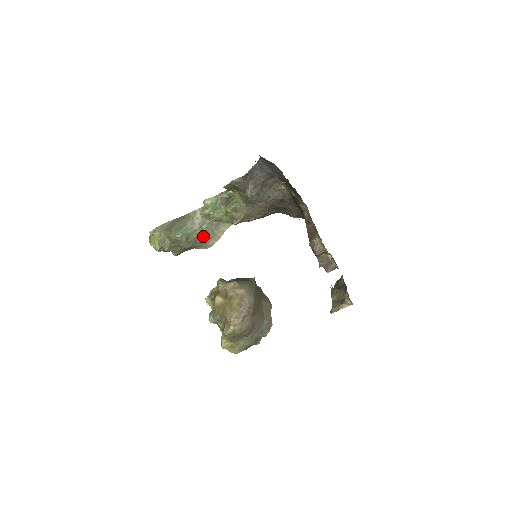
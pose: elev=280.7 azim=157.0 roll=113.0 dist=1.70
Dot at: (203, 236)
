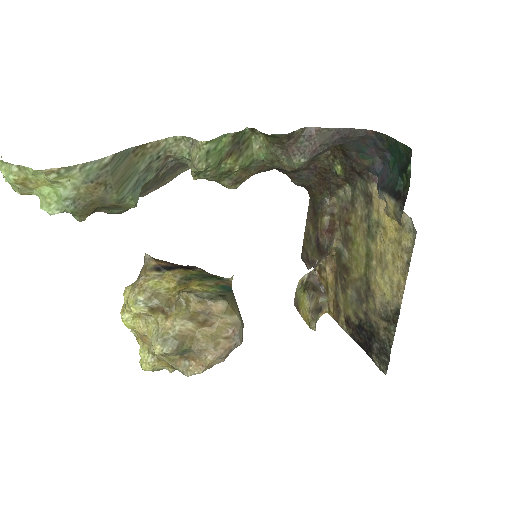
Dot at: (149, 187)
